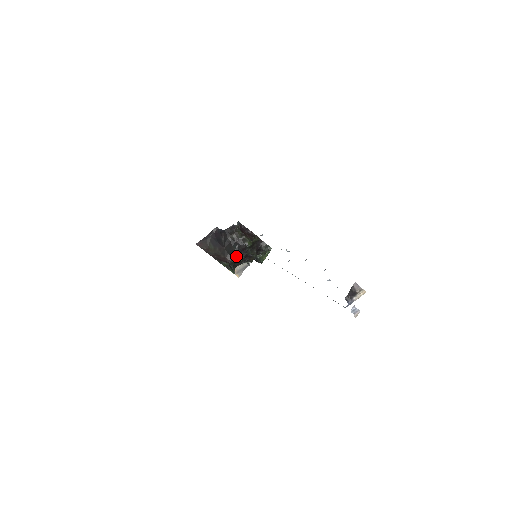
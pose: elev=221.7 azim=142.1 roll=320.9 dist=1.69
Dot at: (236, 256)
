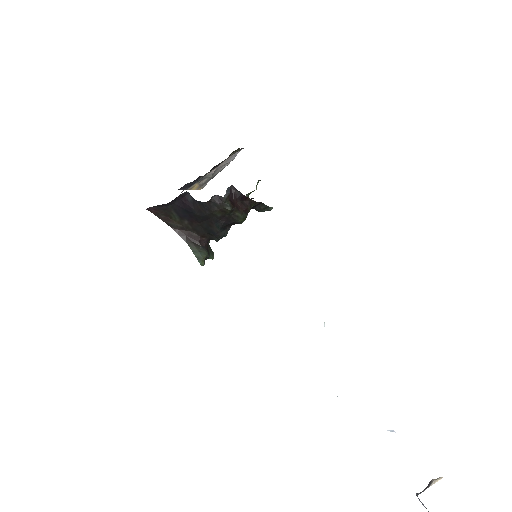
Dot at: (219, 238)
